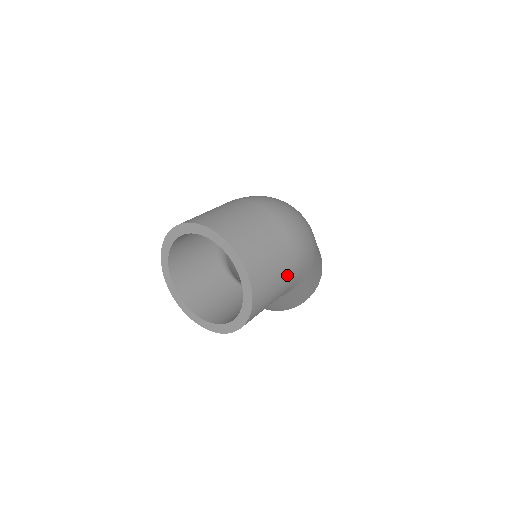
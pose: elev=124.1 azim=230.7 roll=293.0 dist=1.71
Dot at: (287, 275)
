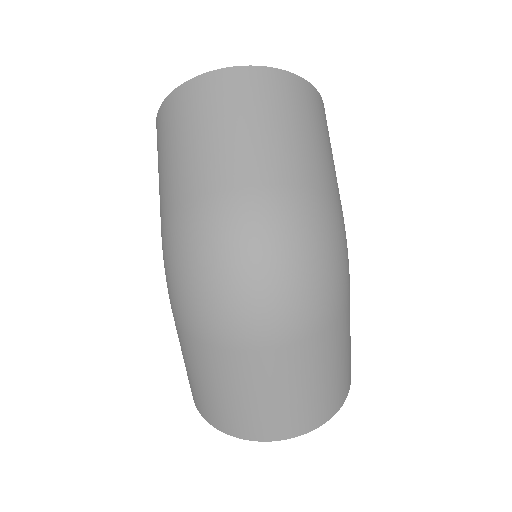
Dot at: (349, 313)
